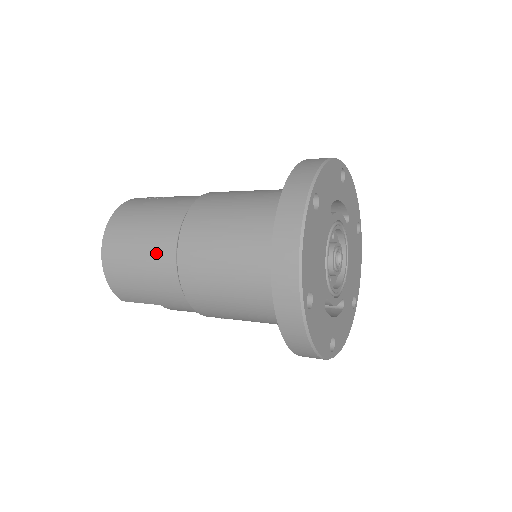
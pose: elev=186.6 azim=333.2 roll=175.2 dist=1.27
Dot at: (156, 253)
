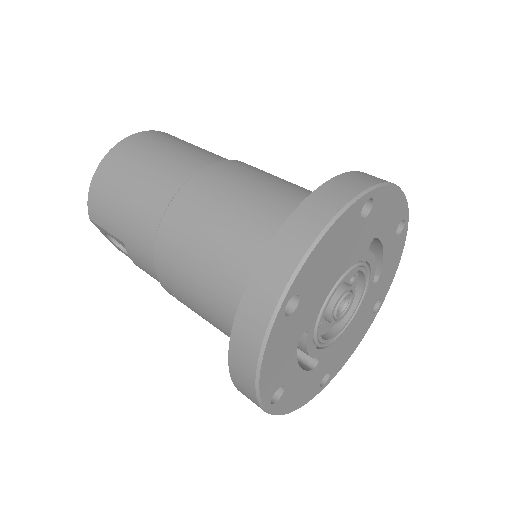
Dot at: (159, 179)
